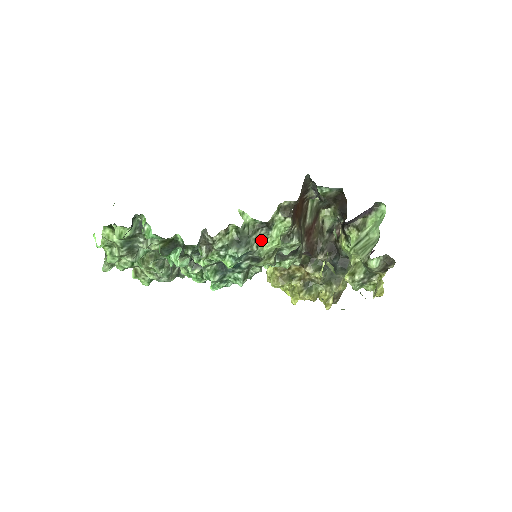
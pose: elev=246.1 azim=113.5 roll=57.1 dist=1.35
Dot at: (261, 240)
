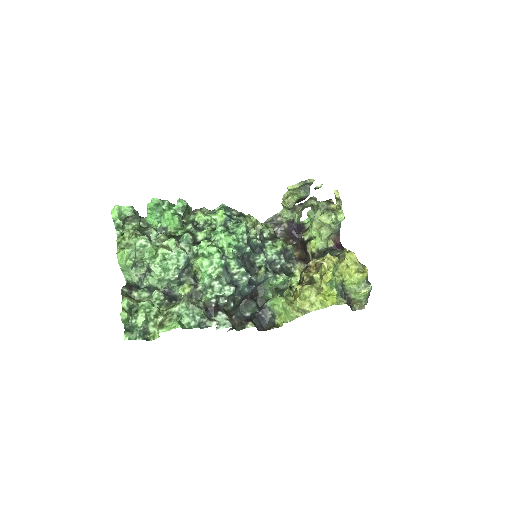
Dot at: occluded
